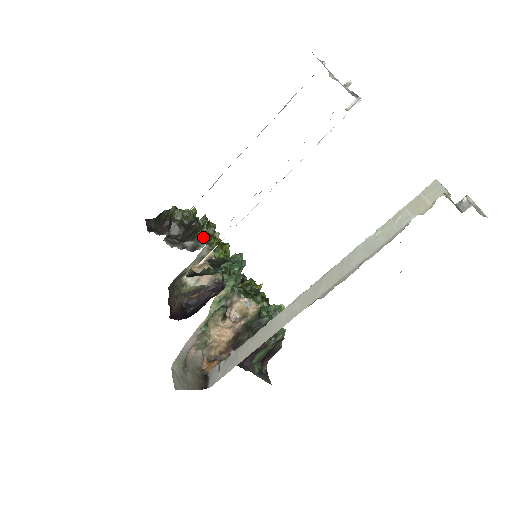
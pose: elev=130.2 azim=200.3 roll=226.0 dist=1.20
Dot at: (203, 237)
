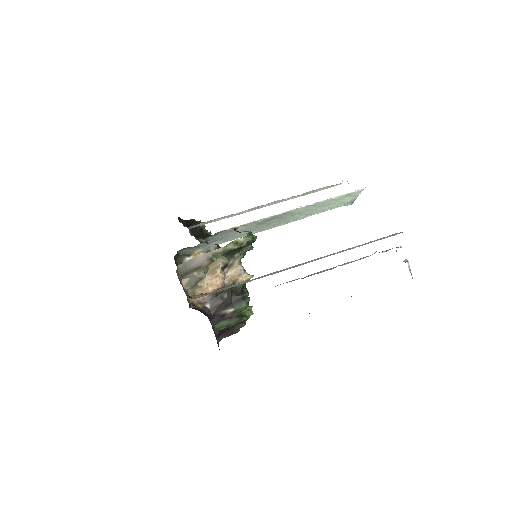
Dot at: occluded
